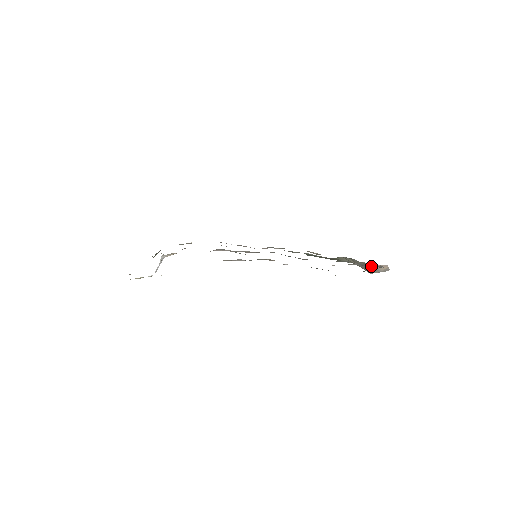
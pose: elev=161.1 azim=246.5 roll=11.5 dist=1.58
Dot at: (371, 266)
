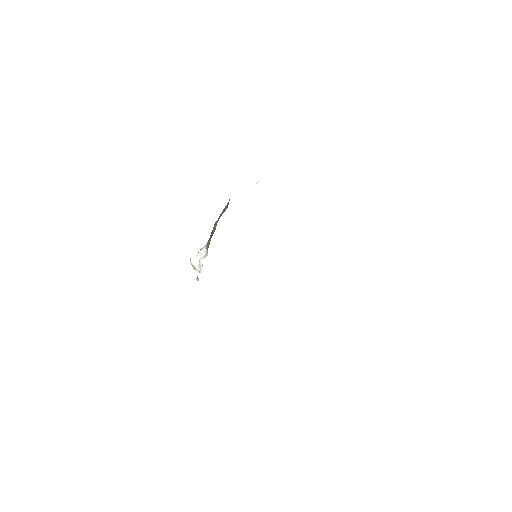
Dot at: occluded
